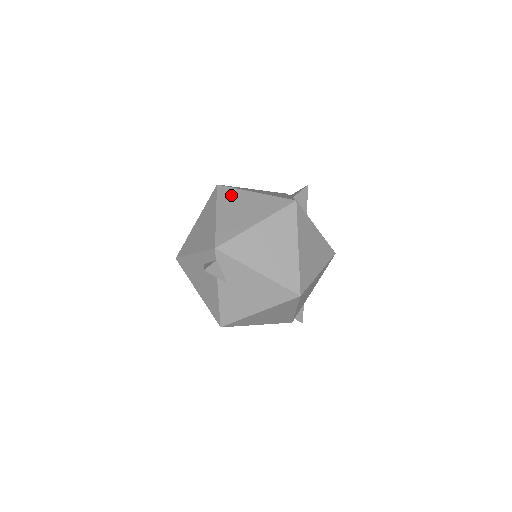
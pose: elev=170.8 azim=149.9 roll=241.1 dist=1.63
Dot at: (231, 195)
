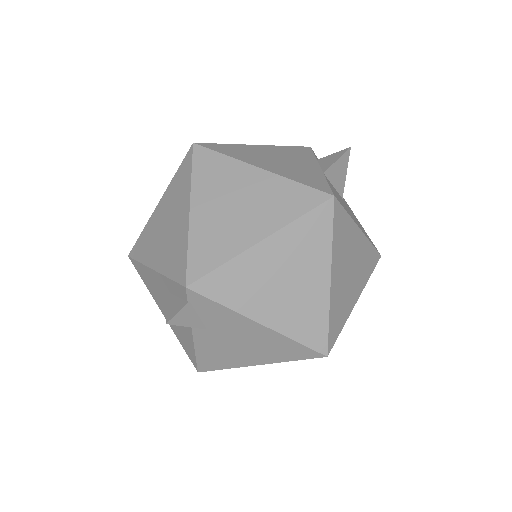
Dot at: (217, 170)
